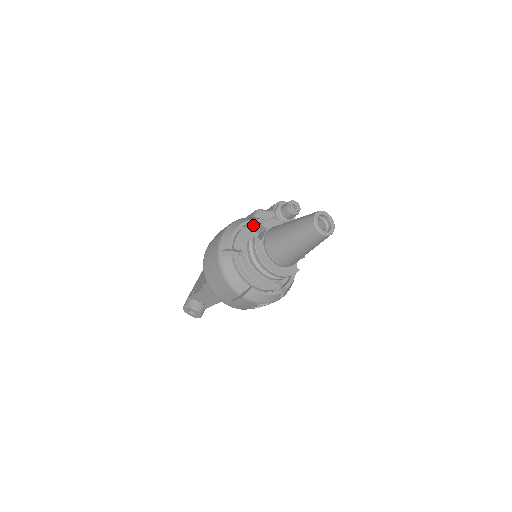
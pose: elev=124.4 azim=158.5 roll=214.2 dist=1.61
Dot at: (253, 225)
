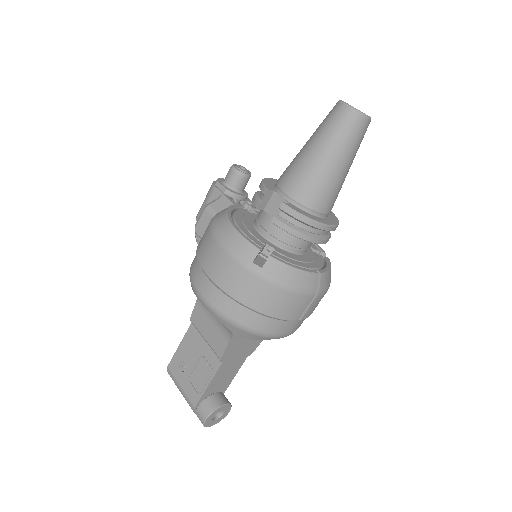
Dot at: (235, 216)
